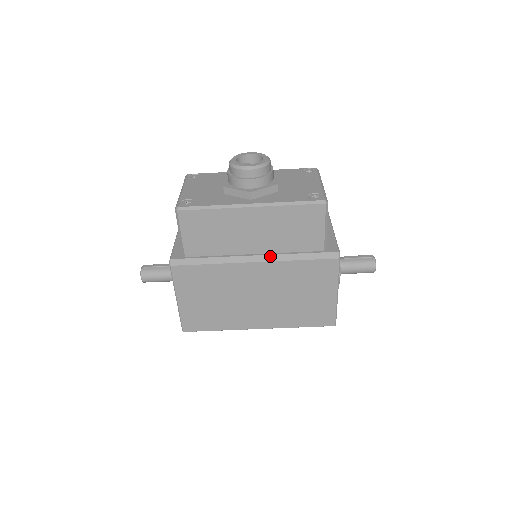
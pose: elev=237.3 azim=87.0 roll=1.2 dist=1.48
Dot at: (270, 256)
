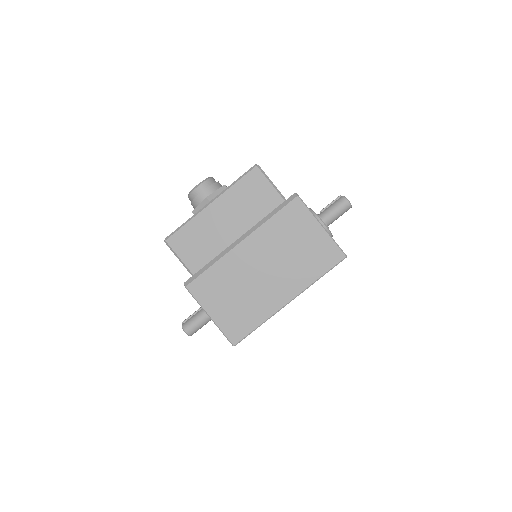
Dot at: (249, 231)
